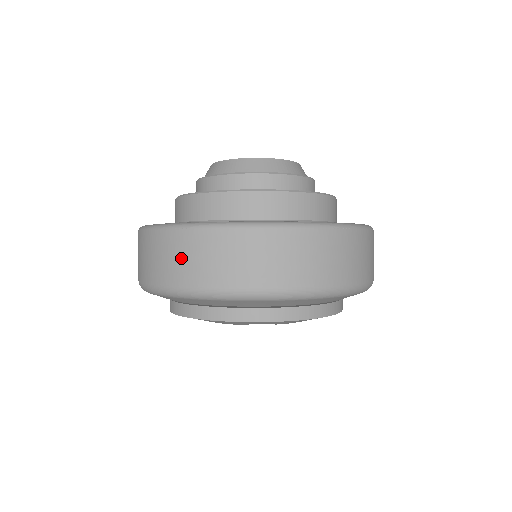
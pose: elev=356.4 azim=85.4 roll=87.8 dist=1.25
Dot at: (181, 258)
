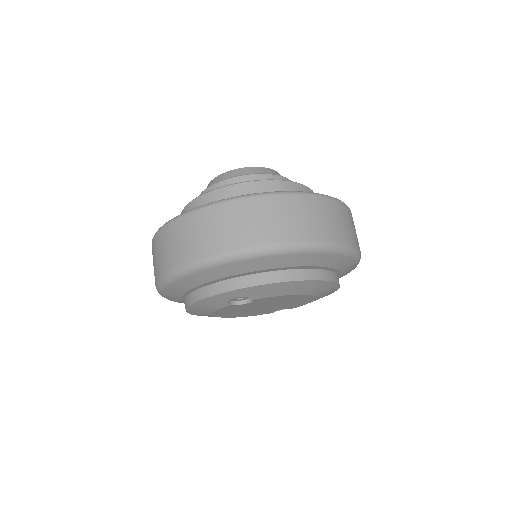
Dot at: (158, 254)
